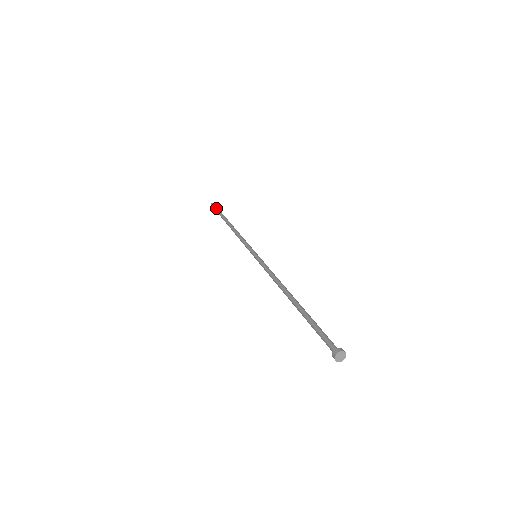
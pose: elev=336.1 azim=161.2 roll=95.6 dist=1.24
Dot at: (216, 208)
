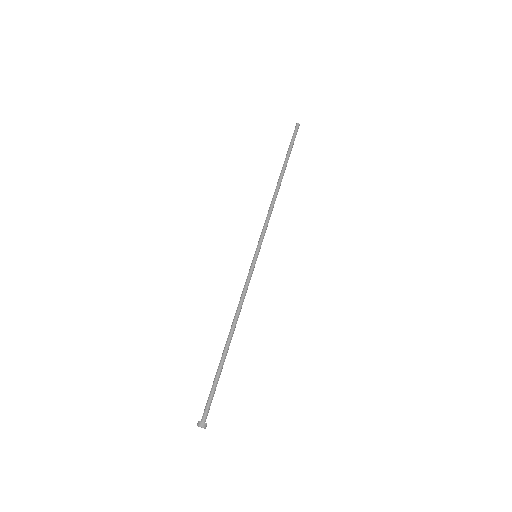
Dot at: (292, 139)
